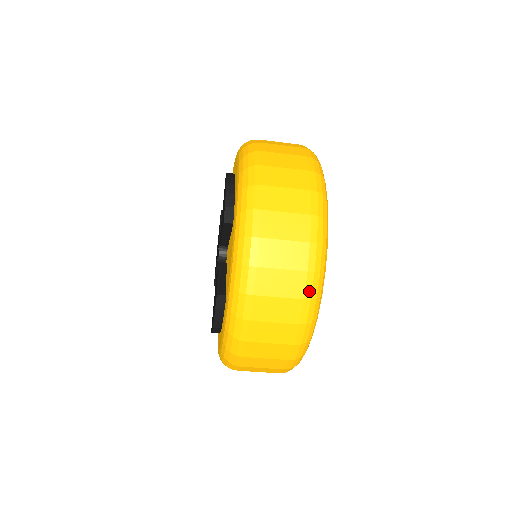
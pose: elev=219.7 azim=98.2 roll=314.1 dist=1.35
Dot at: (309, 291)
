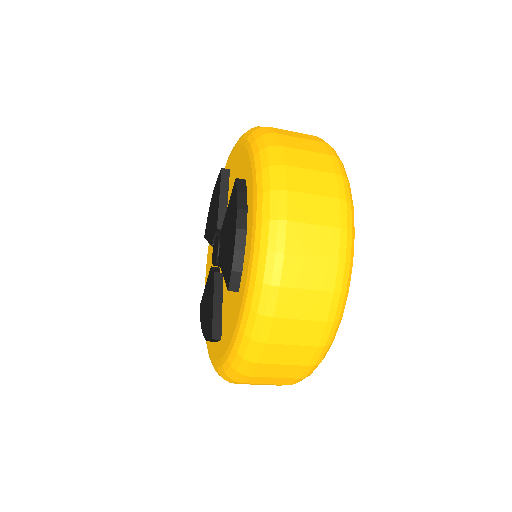
Dot at: (305, 374)
